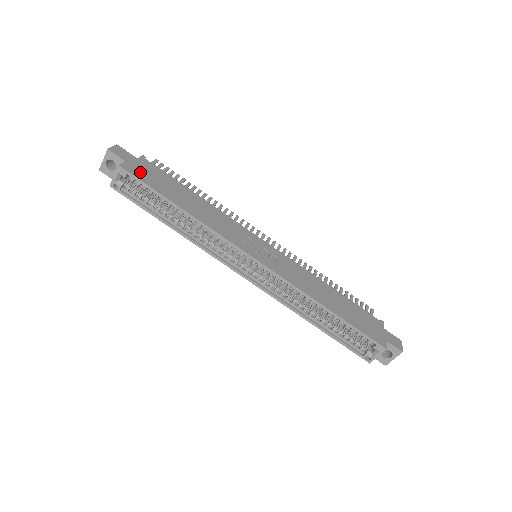
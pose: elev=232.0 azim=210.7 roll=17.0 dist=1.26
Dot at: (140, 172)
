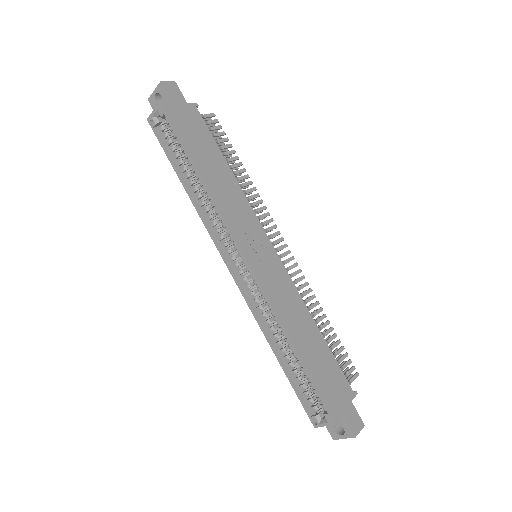
Dot at: (179, 118)
